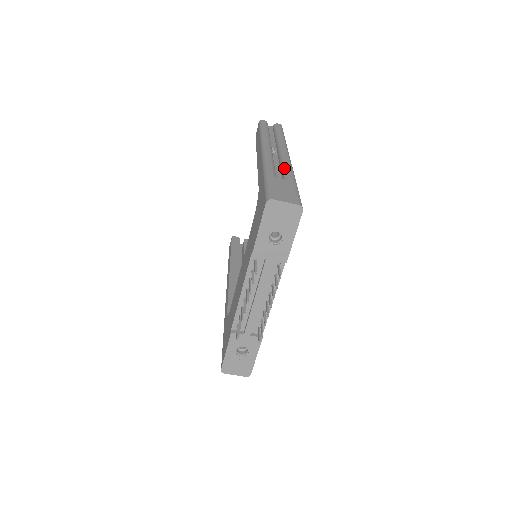
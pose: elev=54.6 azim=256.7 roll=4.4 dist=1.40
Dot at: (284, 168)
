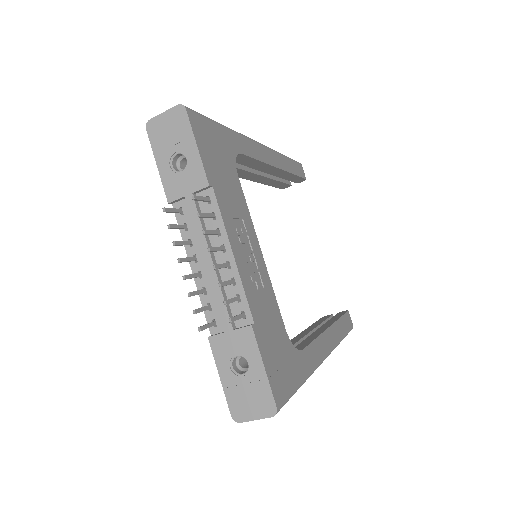
Dot at: occluded
